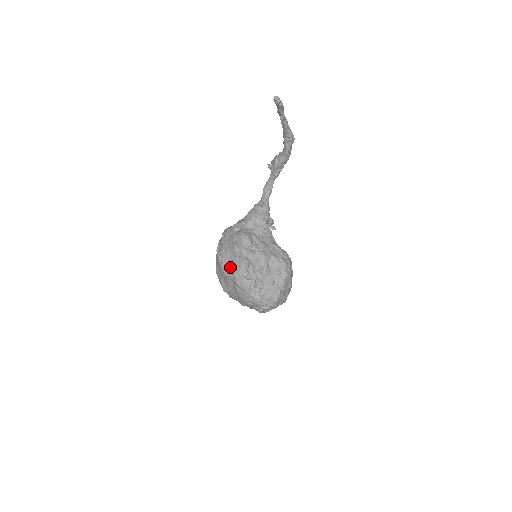
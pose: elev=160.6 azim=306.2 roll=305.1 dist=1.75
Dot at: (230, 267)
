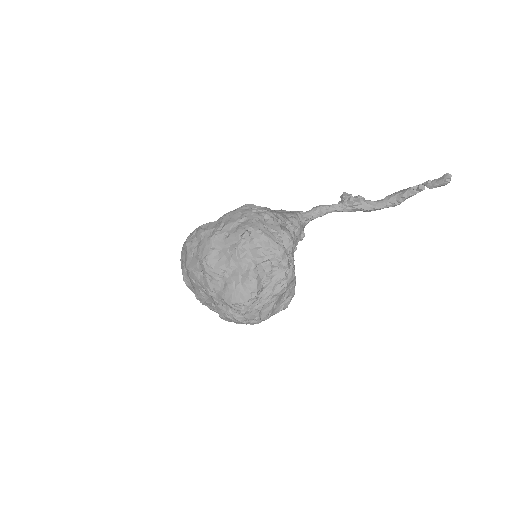
Dot at: (254, 254)
